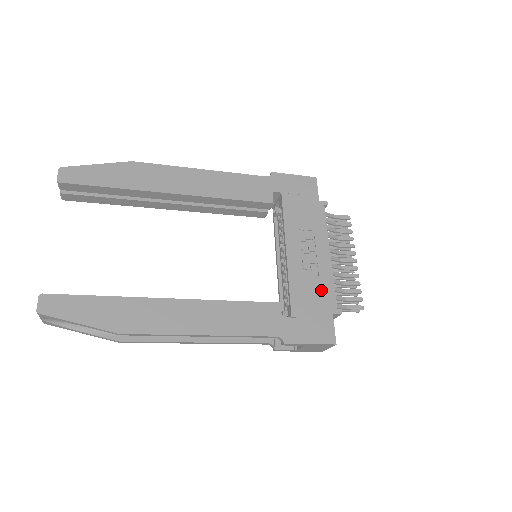
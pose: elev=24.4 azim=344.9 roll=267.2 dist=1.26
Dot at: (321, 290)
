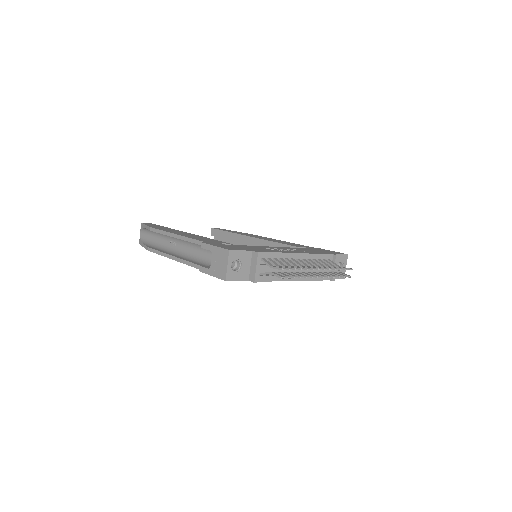
Dot at: (264, 250)
